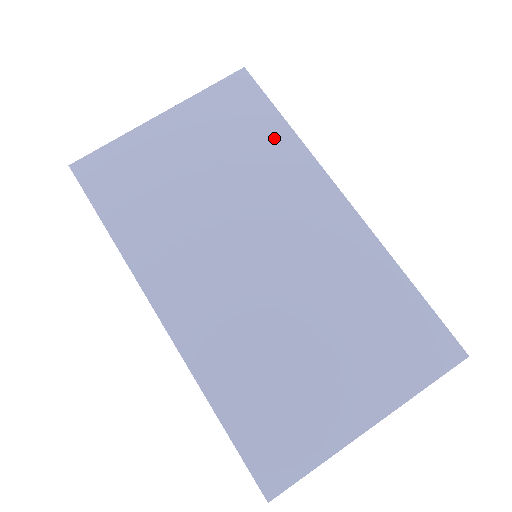
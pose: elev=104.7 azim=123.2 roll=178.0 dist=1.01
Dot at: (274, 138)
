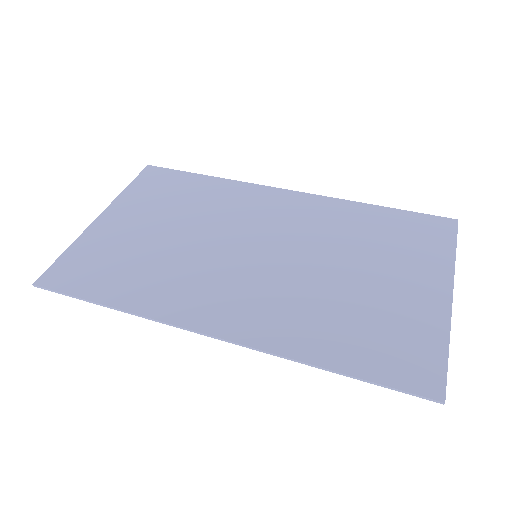
Dot at: (206, 186)
